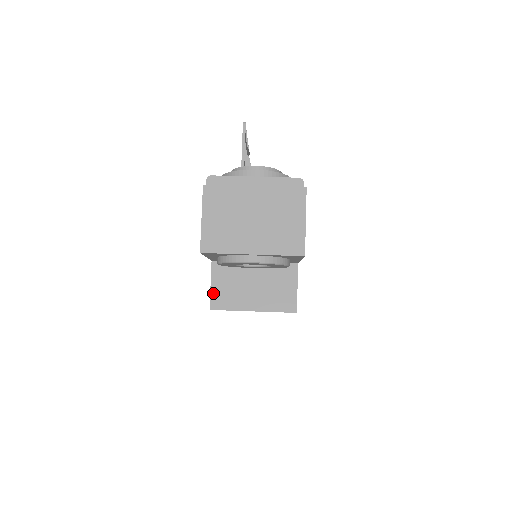
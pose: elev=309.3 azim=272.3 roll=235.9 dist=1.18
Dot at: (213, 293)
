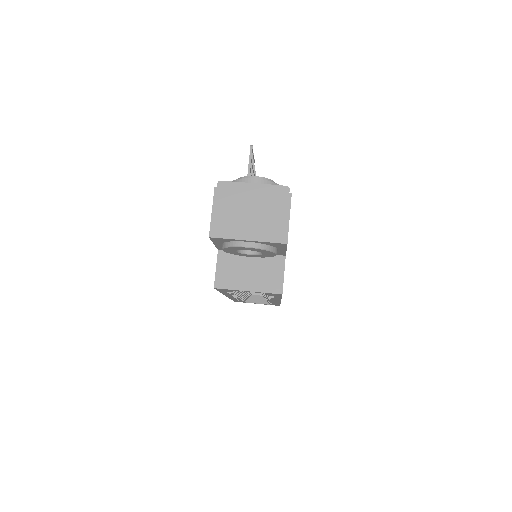
Dot at: (217, 275)
